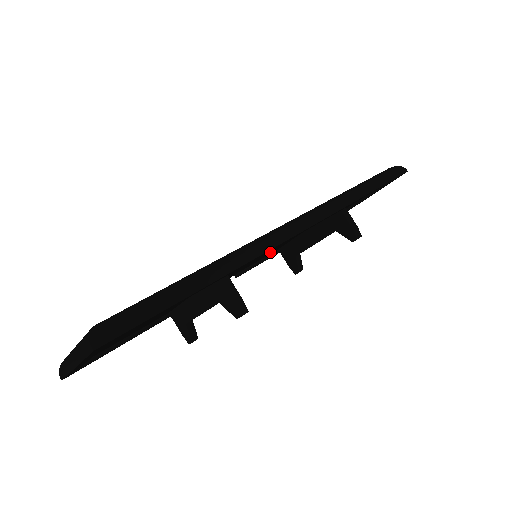
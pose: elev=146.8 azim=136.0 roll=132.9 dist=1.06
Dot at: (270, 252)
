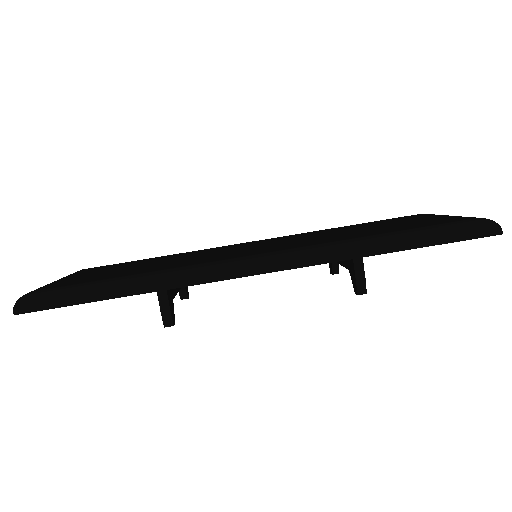
Dot at: occluded
